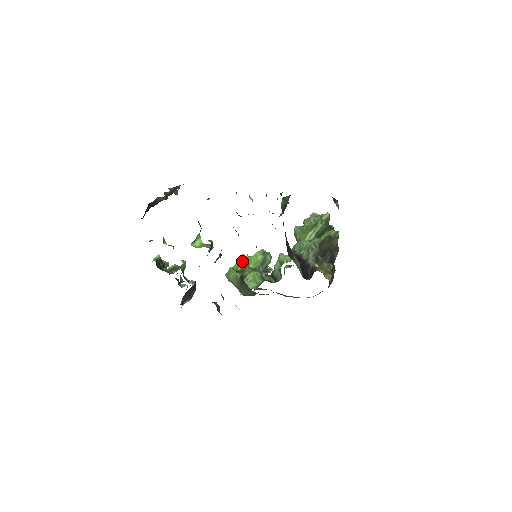
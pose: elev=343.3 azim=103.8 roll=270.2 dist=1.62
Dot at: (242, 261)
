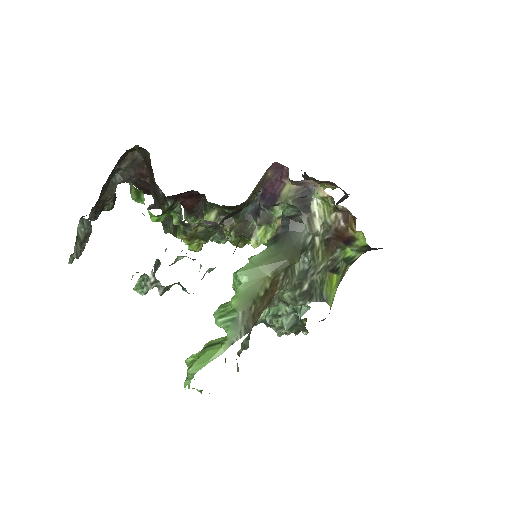
Dot at: (198, 352)
